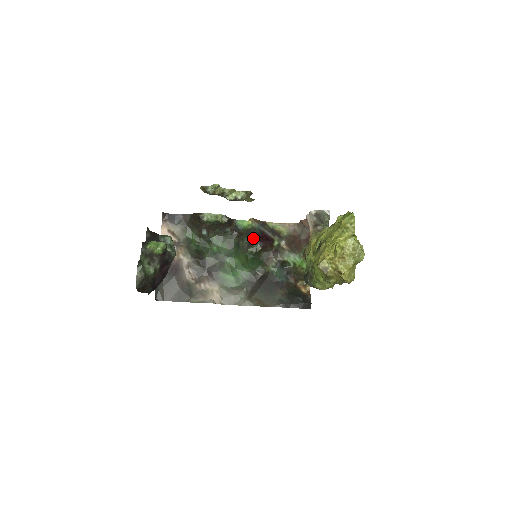
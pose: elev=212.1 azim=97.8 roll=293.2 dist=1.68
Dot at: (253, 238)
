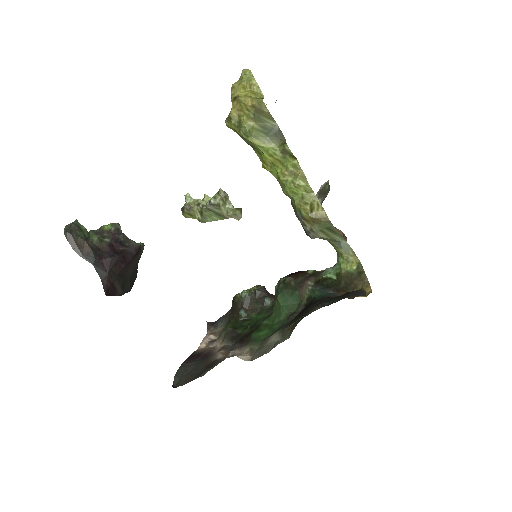
Dot at: occluded
